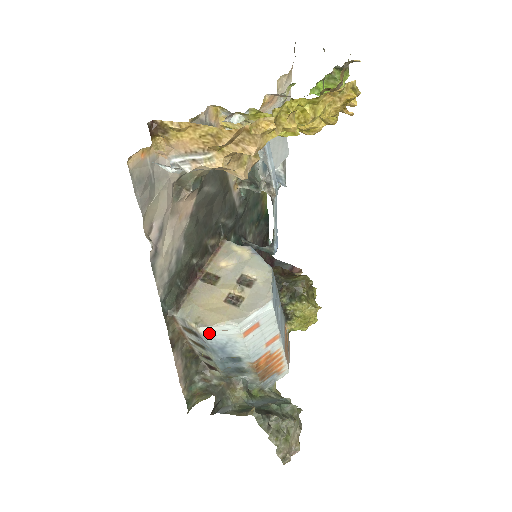
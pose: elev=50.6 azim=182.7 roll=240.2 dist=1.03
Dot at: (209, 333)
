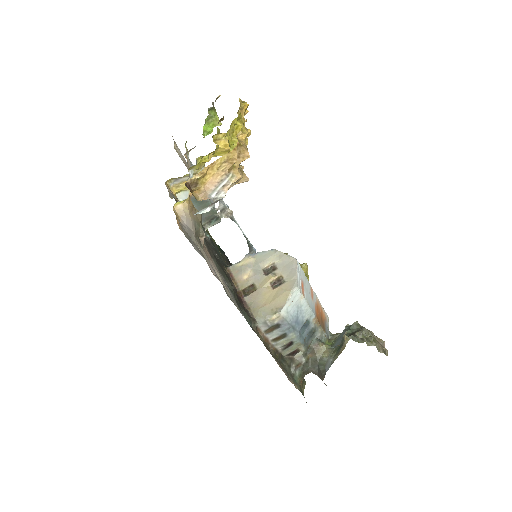
Dot at: (286, 312)
